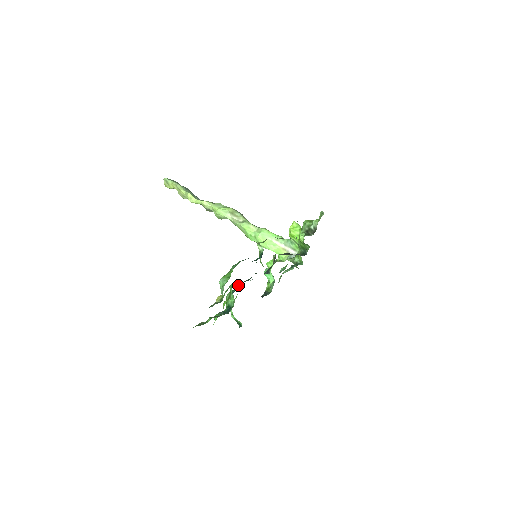
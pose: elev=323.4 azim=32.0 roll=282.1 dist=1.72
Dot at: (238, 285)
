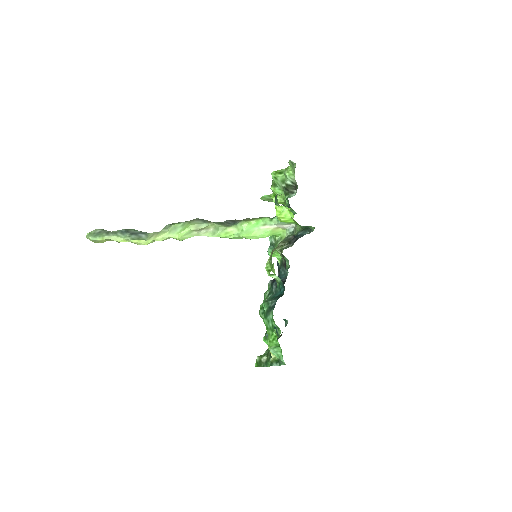
Dot at: occluded
